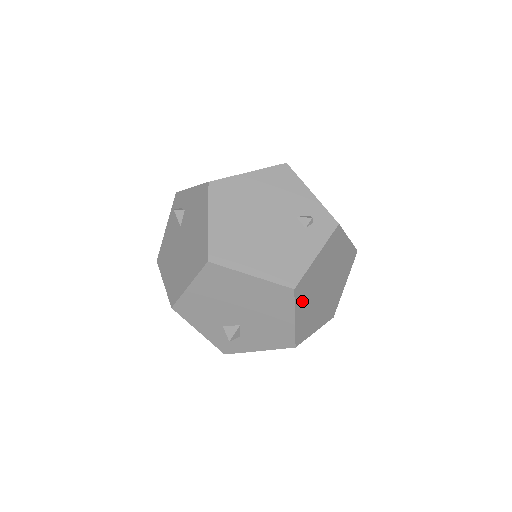
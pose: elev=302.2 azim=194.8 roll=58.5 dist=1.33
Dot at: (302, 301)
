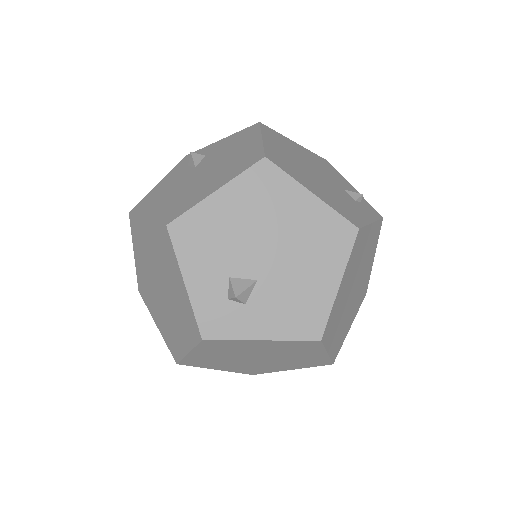
Dot at: (350, 266)
